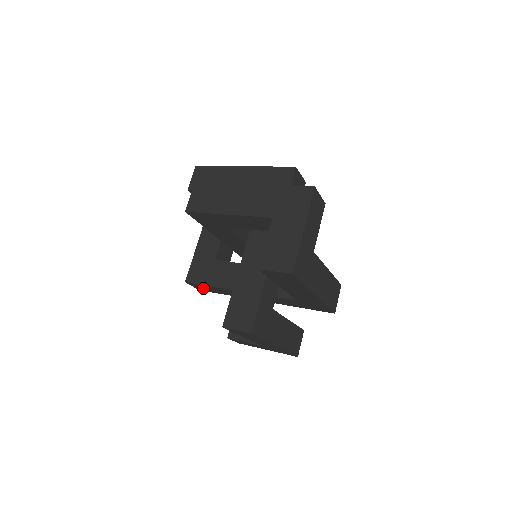
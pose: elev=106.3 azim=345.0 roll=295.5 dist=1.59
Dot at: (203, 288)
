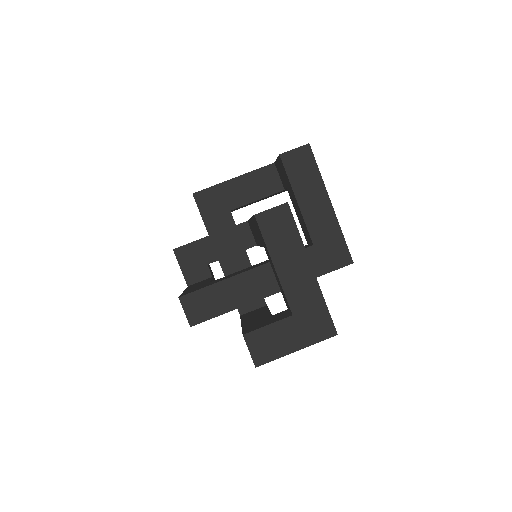
Dot at: occluded
